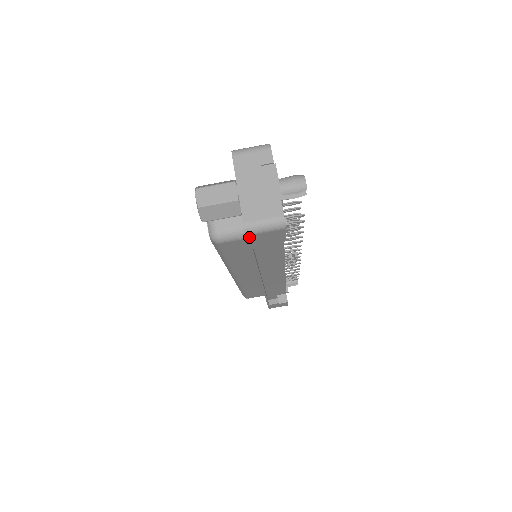
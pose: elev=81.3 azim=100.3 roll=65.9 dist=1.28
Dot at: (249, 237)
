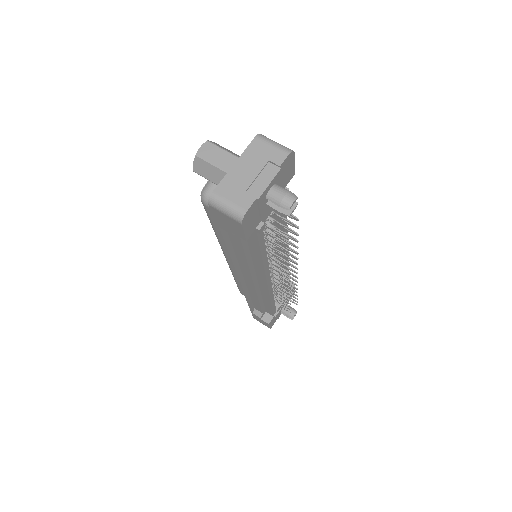
Dot at: (212, 209)
